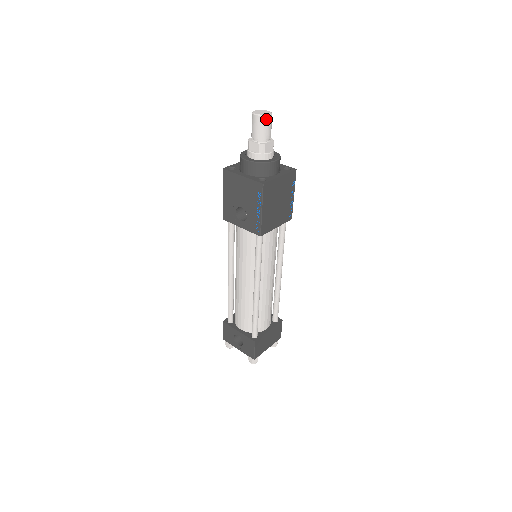
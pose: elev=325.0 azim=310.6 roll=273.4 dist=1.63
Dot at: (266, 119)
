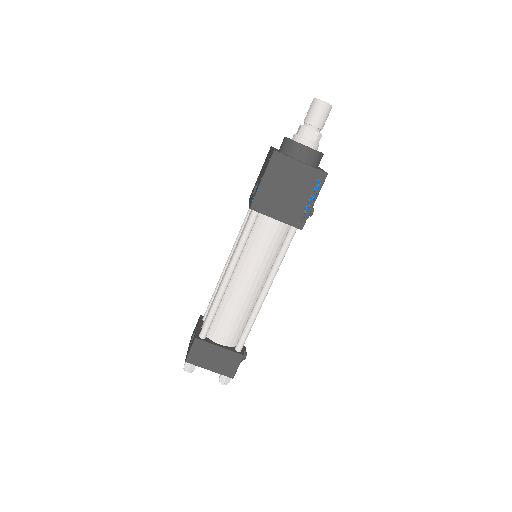
Dot at: (319, 104)
